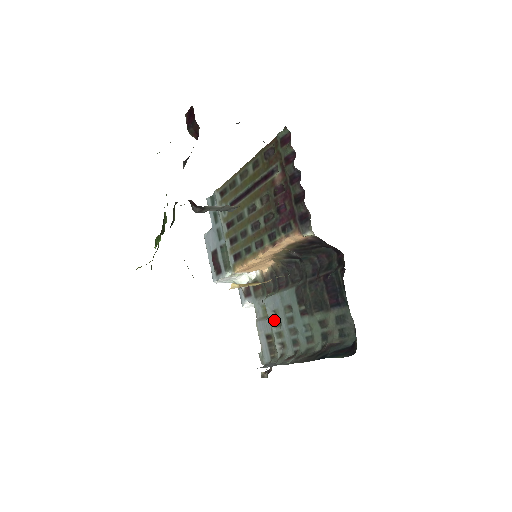
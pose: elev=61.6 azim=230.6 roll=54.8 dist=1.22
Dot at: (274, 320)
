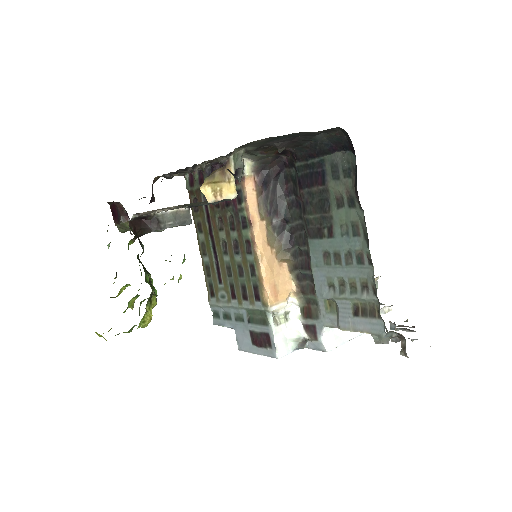
Dot at: (337, 290)
